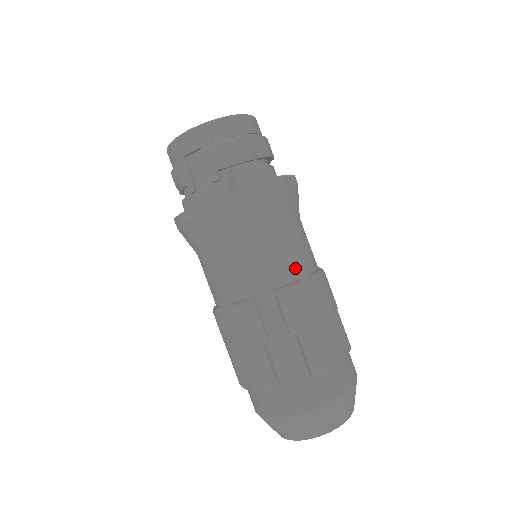
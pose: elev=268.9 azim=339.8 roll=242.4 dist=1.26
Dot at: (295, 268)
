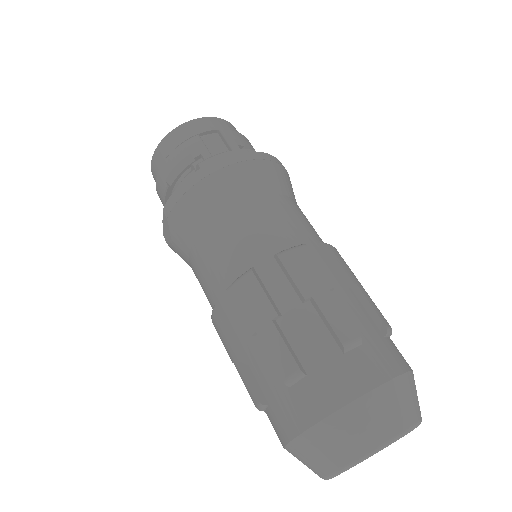
Dot at: occluded
